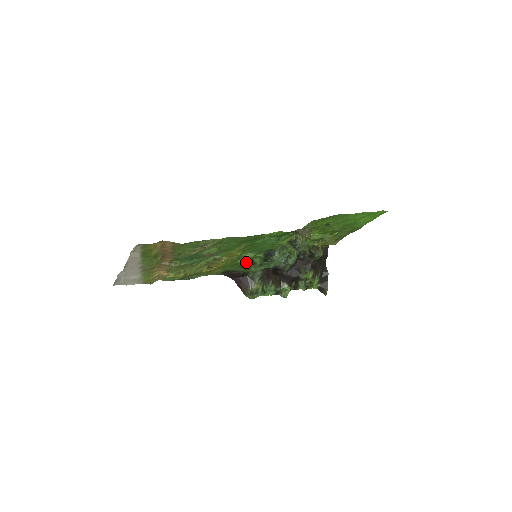
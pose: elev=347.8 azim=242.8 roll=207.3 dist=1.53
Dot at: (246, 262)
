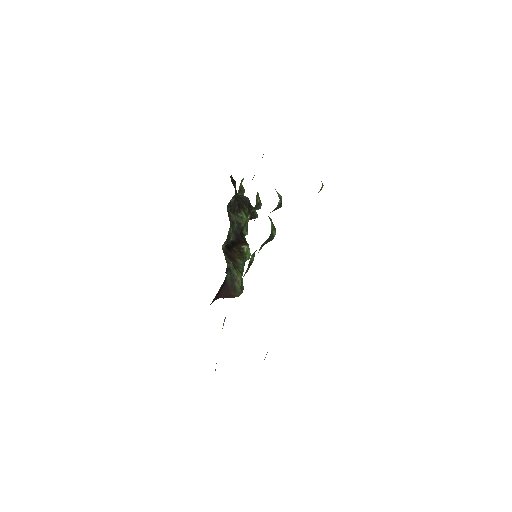
Dot at: (246, 272)
